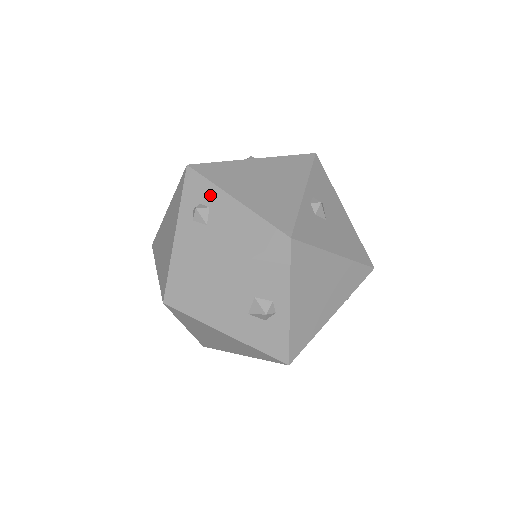
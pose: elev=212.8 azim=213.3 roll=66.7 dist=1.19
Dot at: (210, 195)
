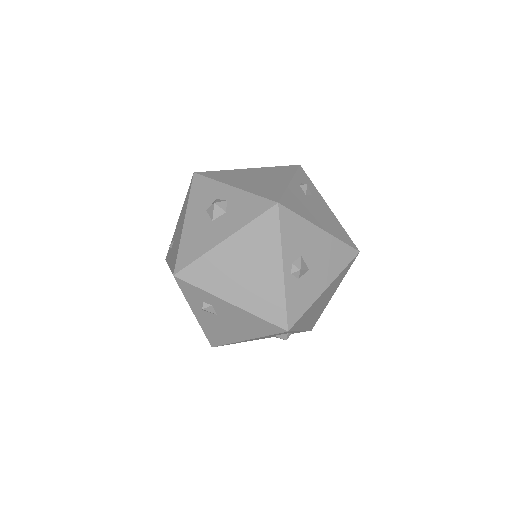
Dot at: (208, 298)
